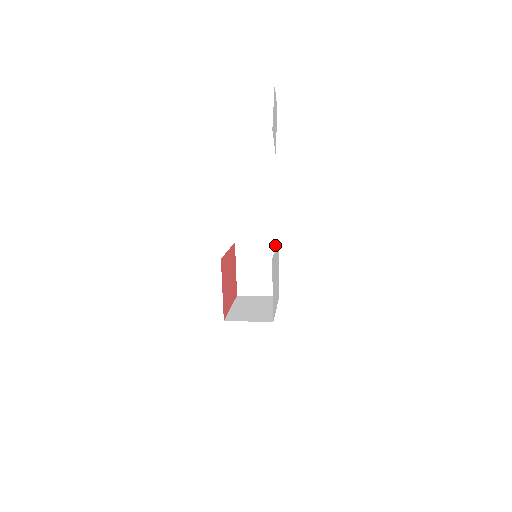
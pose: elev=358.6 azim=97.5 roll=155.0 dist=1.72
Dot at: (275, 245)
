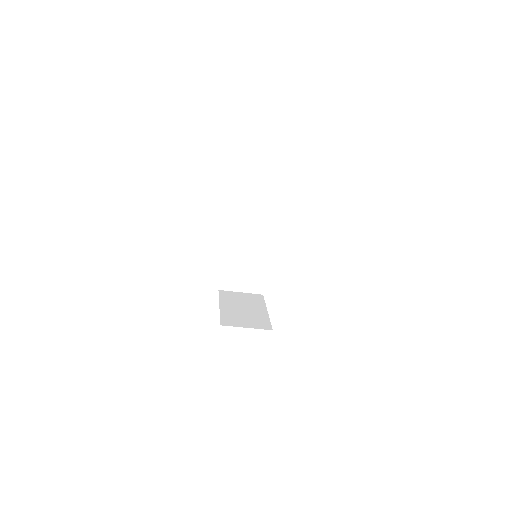
Dot at: (269, 243)
